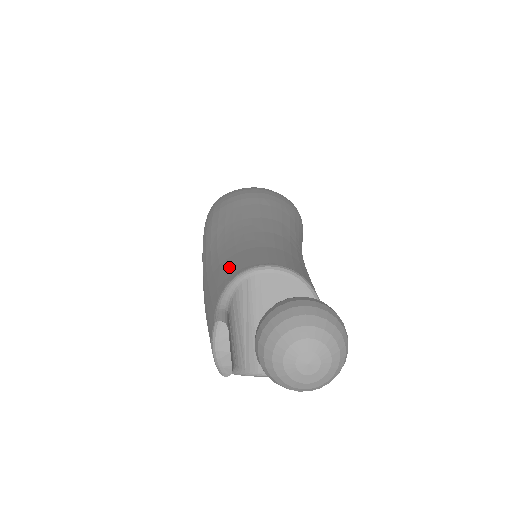
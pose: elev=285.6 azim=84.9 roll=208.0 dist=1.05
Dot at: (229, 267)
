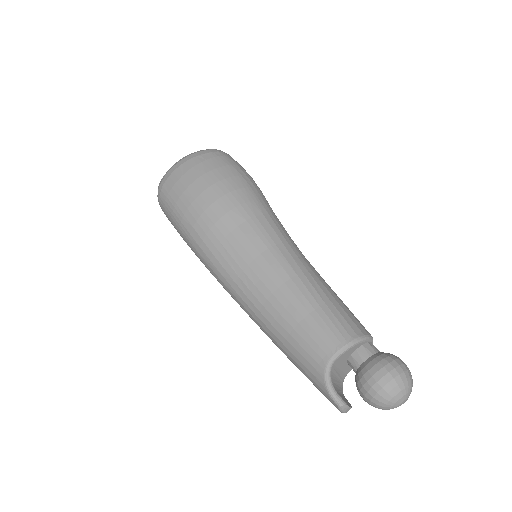
Dot at: (305, 352)
